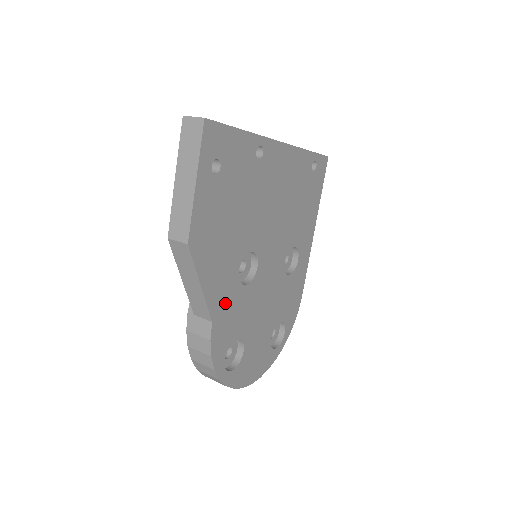
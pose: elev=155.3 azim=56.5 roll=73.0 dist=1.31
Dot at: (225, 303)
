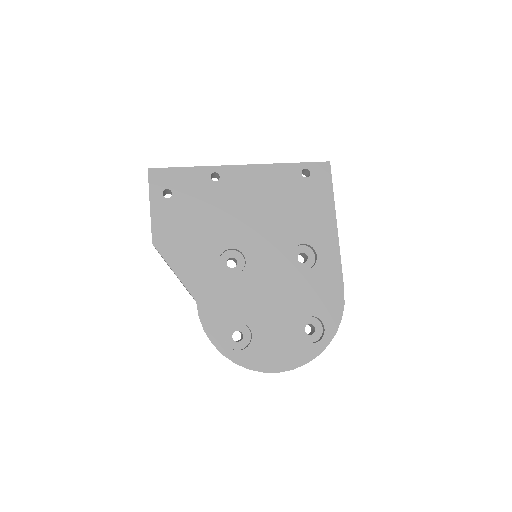
Dot at: (209, 288)
